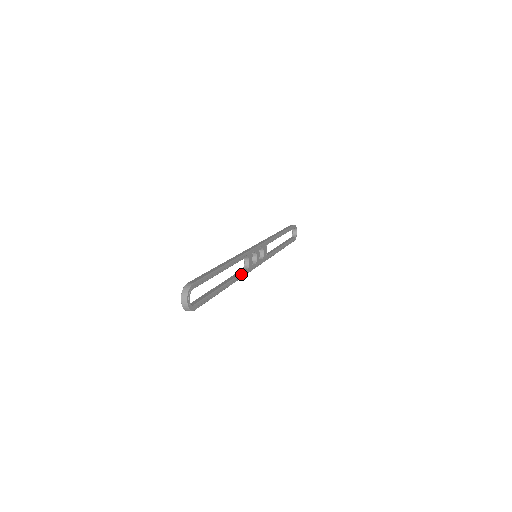
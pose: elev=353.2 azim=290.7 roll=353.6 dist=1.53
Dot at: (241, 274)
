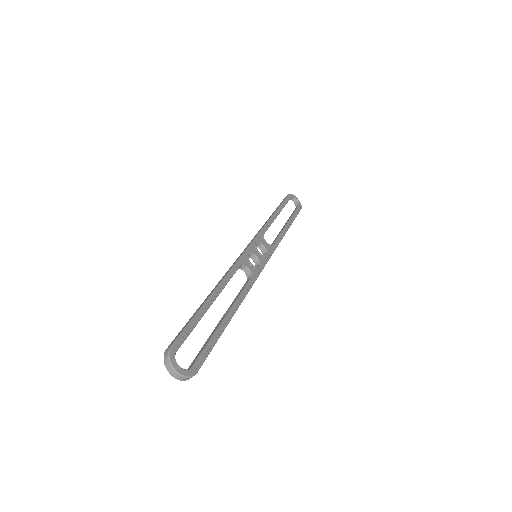
Dot at: (245, 288)
